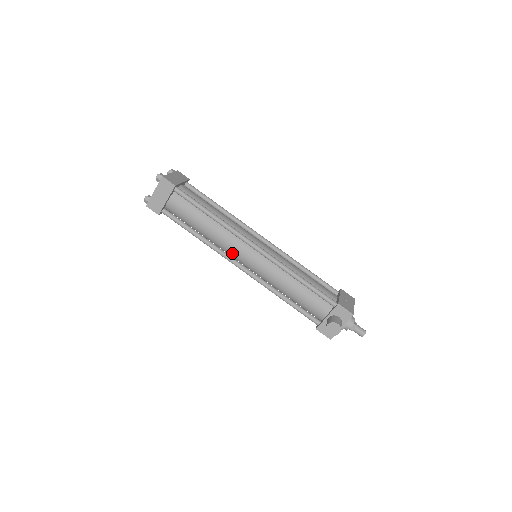
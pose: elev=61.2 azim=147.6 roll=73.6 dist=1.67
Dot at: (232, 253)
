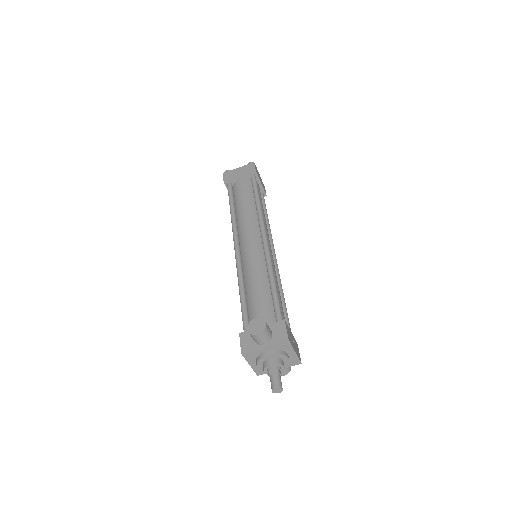
Dot at: (242, 233)
